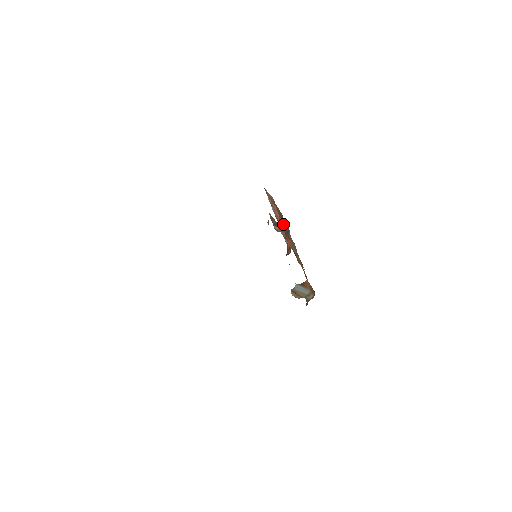
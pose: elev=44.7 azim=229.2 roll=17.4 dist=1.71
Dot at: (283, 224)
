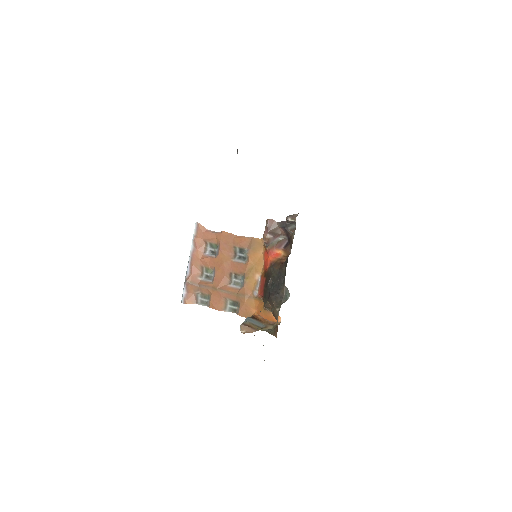
Dot at: (224, 257)
